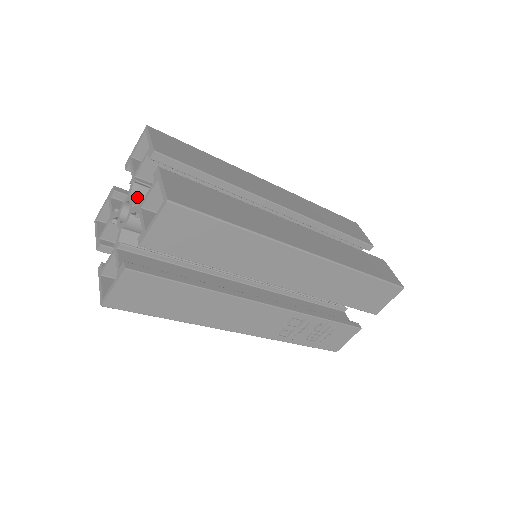
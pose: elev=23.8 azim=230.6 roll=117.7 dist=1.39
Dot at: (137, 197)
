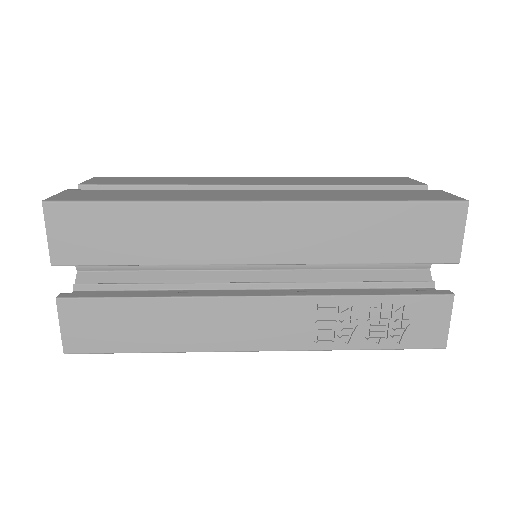
Dot at: occluded
